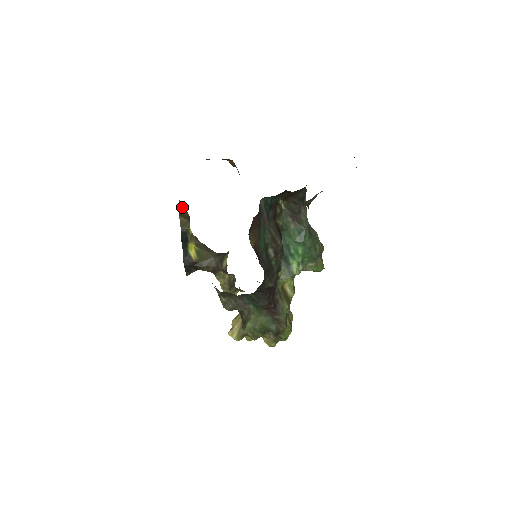
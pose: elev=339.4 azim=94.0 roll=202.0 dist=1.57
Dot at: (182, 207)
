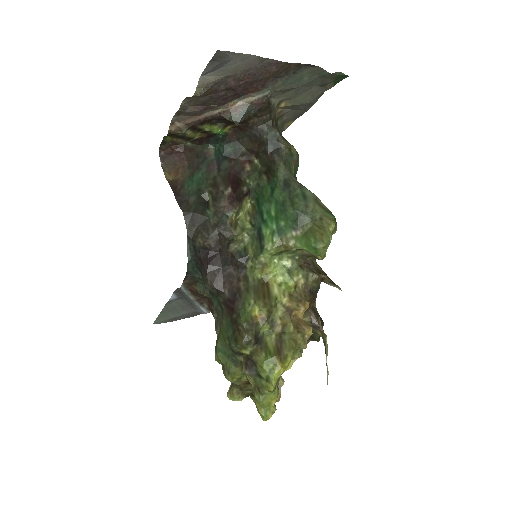
Dot at: occluded
